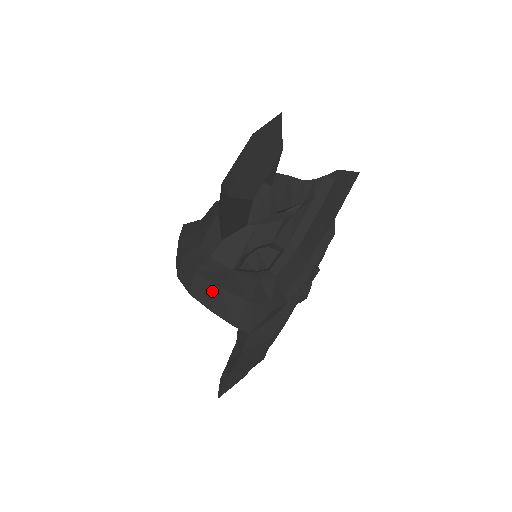
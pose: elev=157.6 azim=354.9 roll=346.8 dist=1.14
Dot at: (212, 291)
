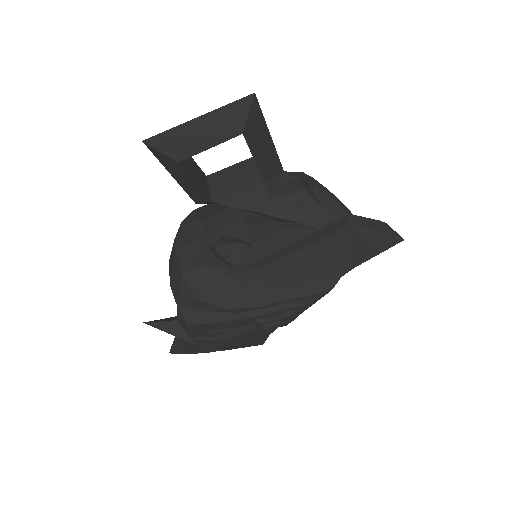
Dot at: (174, 245)
